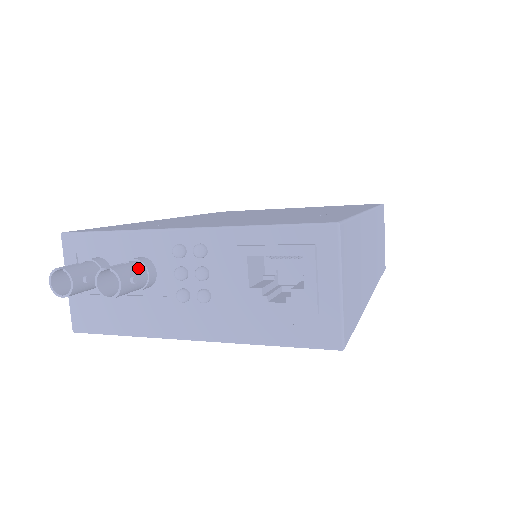
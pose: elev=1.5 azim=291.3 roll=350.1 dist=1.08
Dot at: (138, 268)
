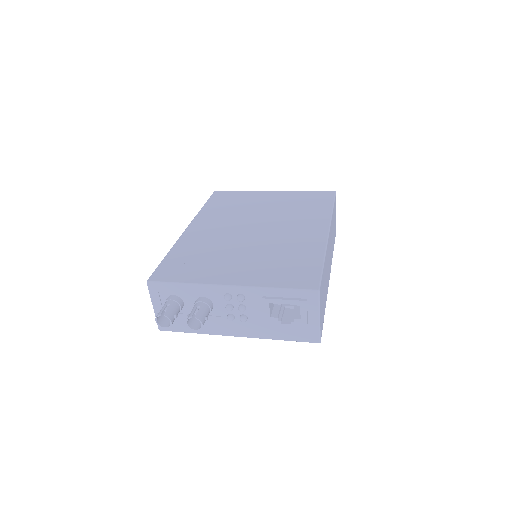
Dot at: (206, 309)
